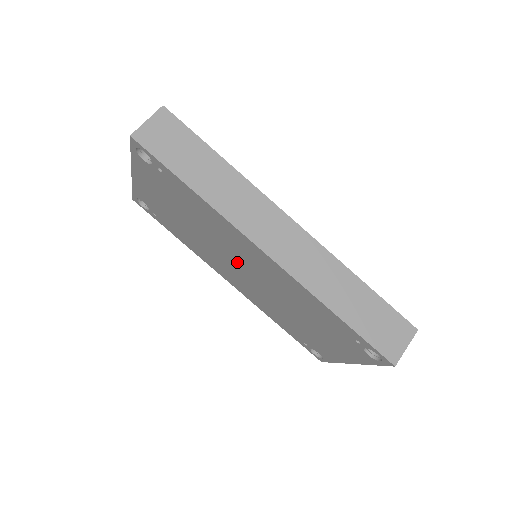
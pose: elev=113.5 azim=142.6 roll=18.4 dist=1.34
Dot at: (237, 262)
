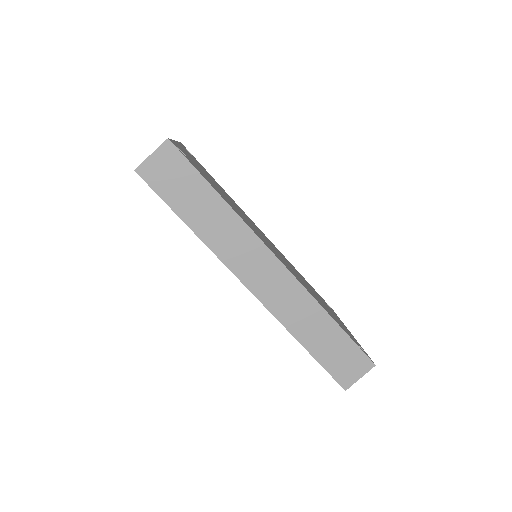
Dot at: occluded
